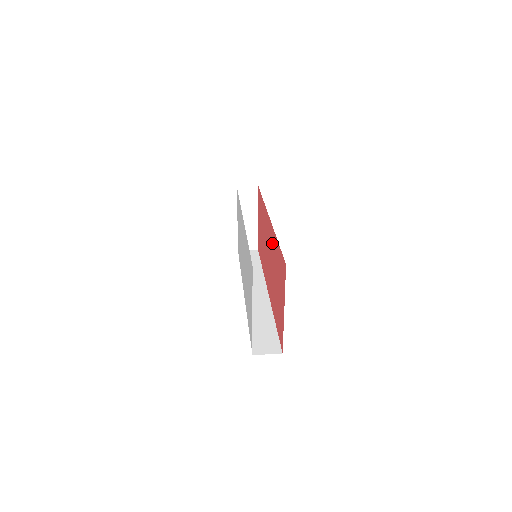
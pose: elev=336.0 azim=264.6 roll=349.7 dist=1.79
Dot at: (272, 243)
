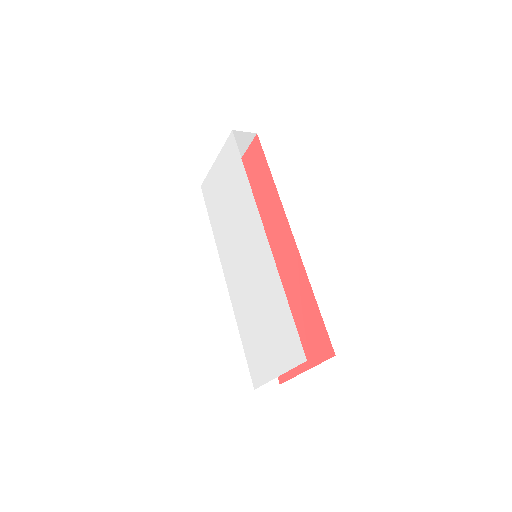
Dot at: (291, 270)
